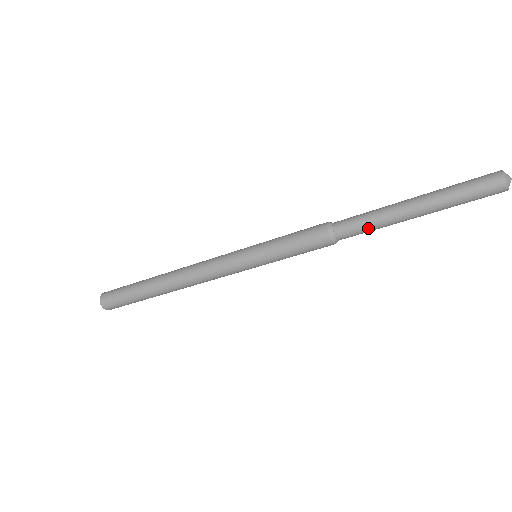
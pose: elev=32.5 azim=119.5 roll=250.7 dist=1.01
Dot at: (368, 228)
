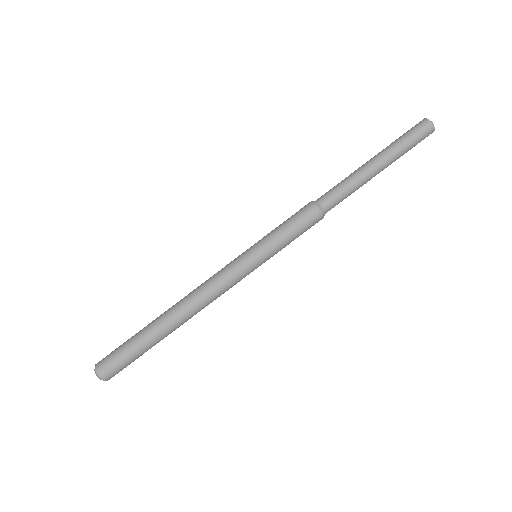
Dot at: (342, 185)
